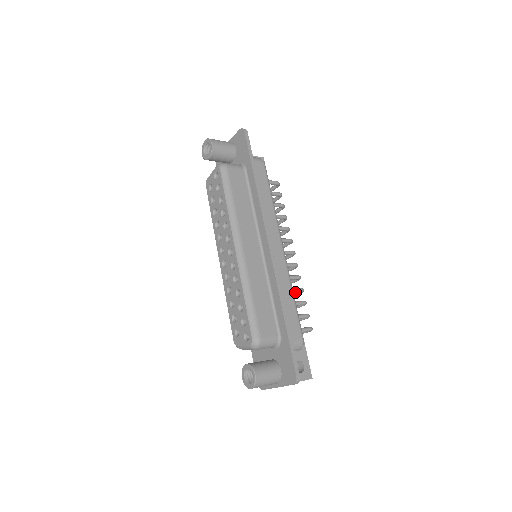
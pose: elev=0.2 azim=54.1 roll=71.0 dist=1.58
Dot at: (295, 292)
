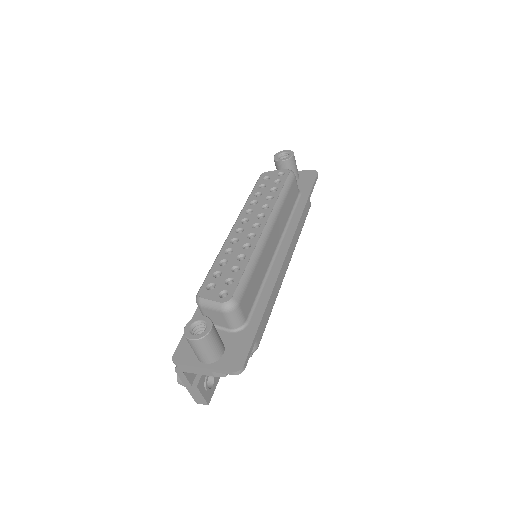
Dot at: occluded
